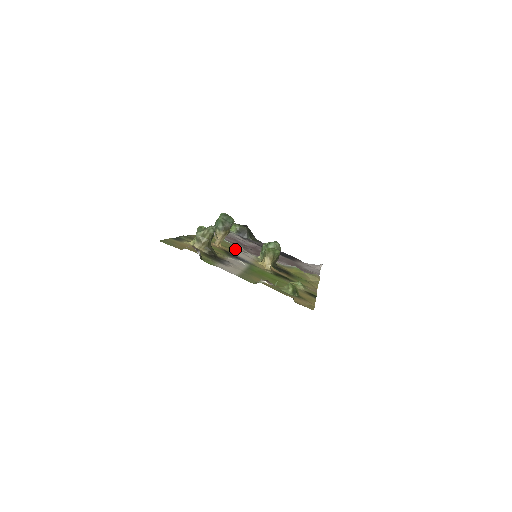
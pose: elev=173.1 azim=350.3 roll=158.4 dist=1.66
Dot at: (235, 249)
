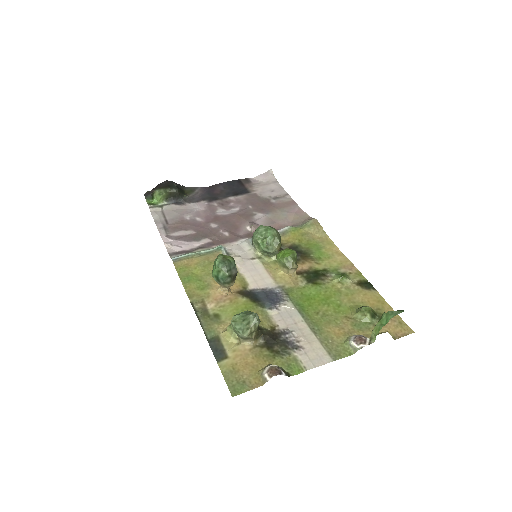
Dot at: occluded
